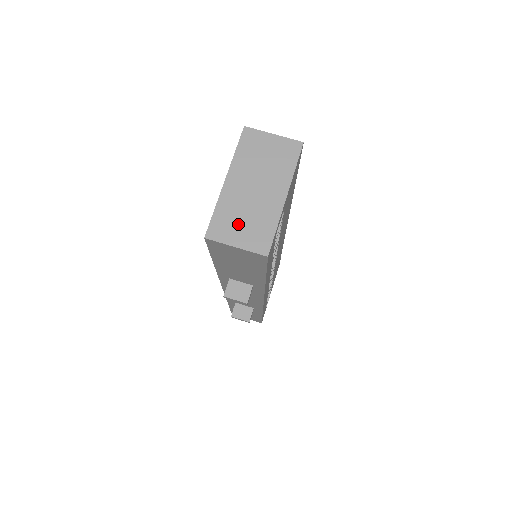
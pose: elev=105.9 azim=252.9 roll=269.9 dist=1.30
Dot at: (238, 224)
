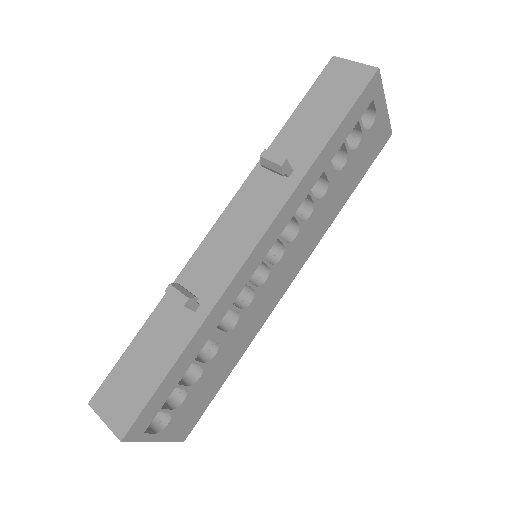
Dot at: occluded
